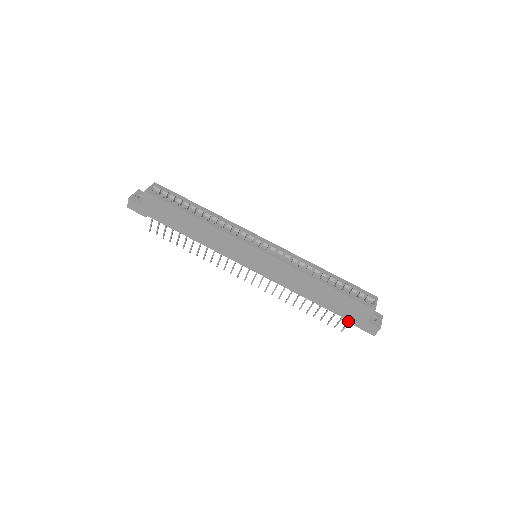
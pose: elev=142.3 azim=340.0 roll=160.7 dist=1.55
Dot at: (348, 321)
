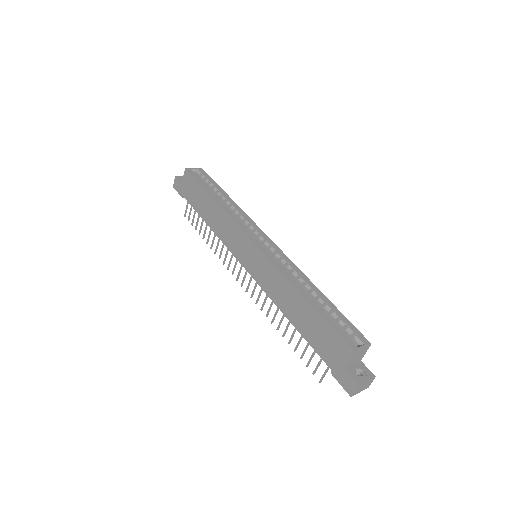
Dot at: occluded
